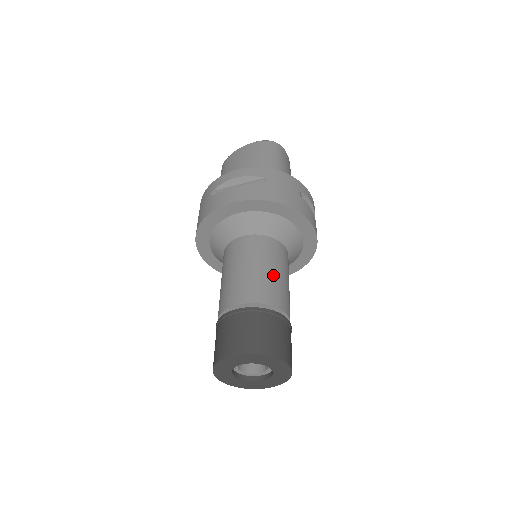
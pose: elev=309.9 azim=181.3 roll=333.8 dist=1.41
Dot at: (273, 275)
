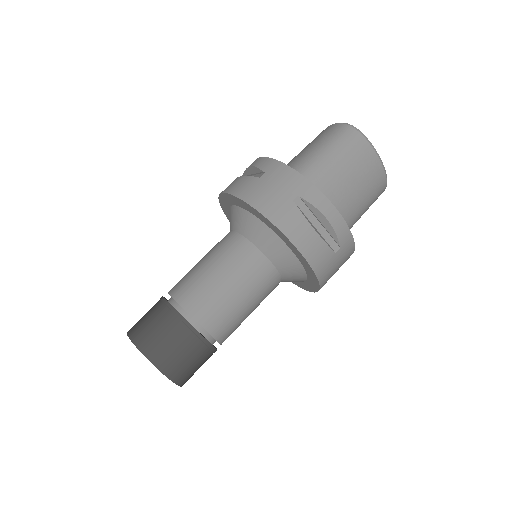
Dot at: (212, 279)
